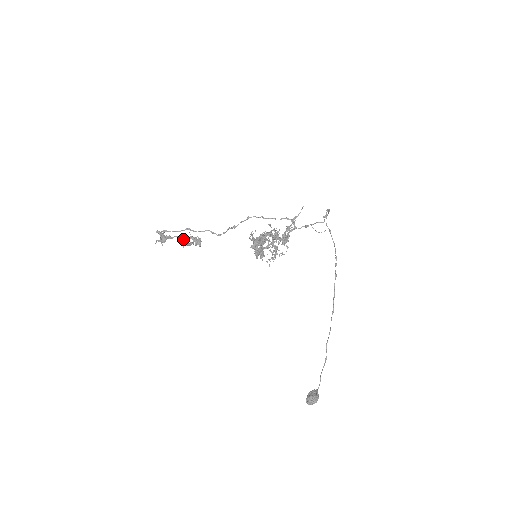
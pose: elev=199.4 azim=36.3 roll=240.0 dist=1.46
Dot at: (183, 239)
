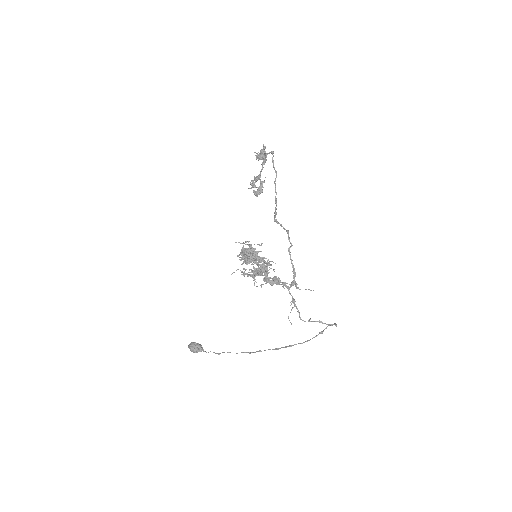
Dot at: (258, 176)
